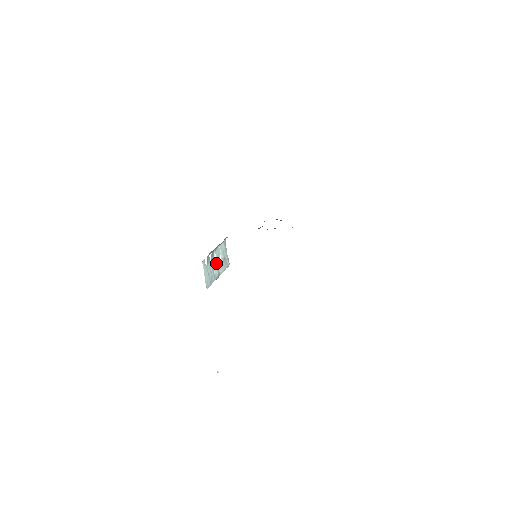
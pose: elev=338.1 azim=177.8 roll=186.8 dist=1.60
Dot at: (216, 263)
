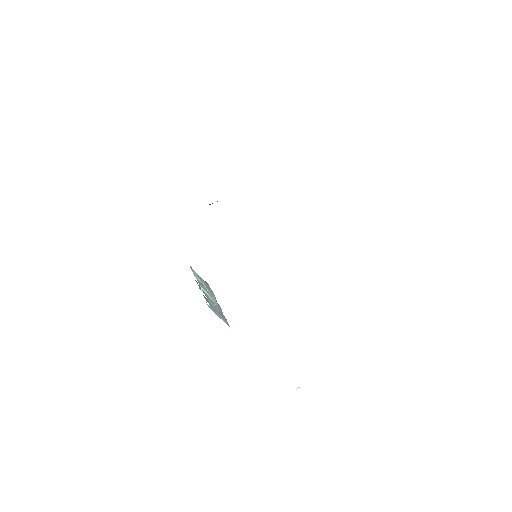
Dot at: (209, 295)
